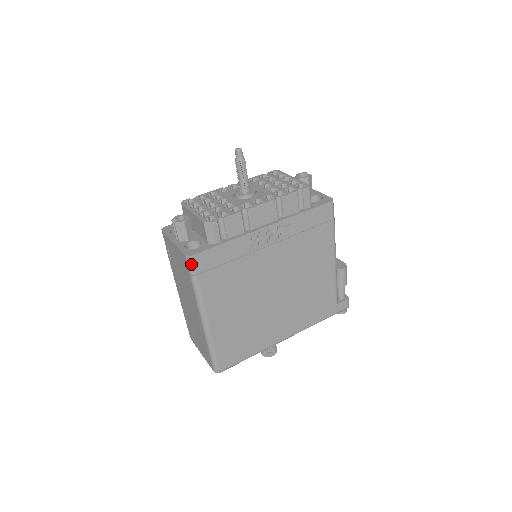
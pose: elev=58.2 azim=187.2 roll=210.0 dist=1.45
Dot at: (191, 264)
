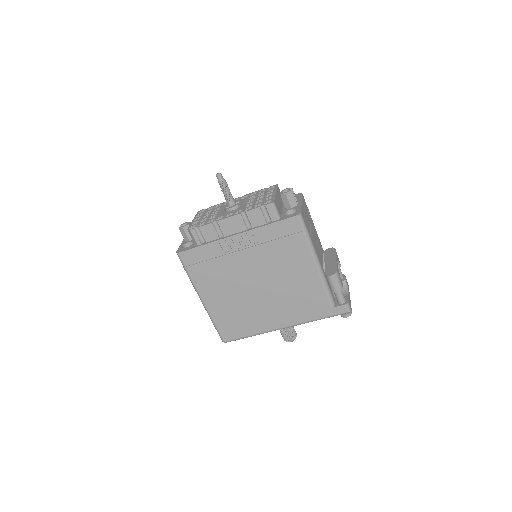
Dot at: (180, 259)
